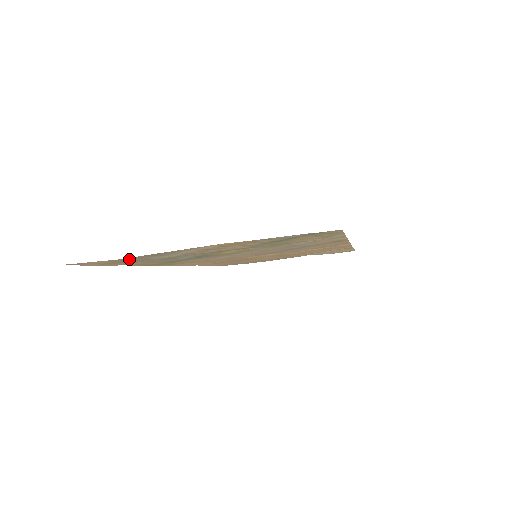
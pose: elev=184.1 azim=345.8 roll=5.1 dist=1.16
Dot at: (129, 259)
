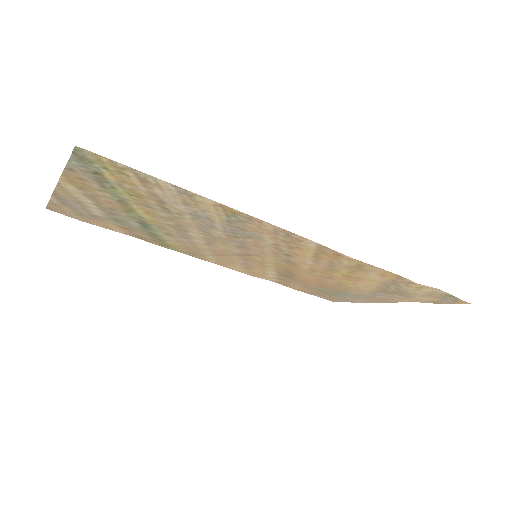
Dot at: (67, 206)
